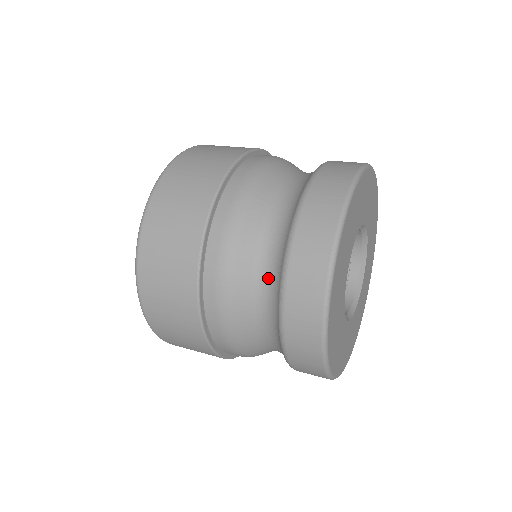
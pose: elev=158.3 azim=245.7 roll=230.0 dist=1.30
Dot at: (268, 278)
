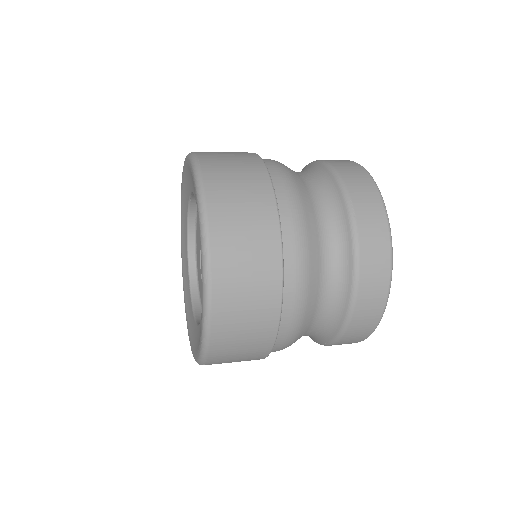
Dot at: (327, 210)
